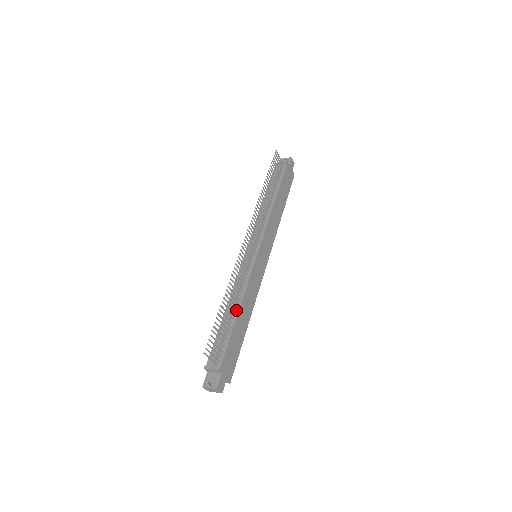
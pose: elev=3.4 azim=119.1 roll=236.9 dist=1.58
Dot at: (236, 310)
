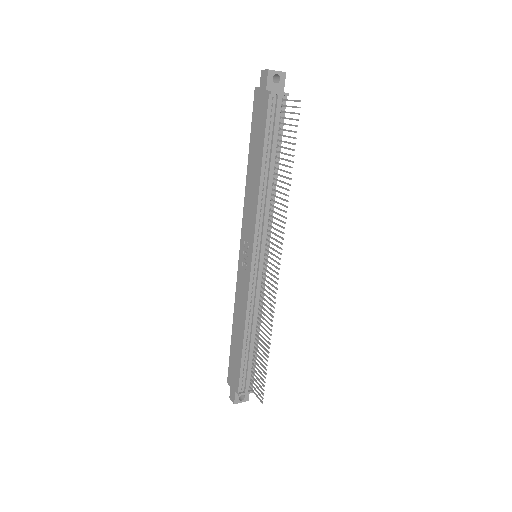
Dot at: (257, 334)
